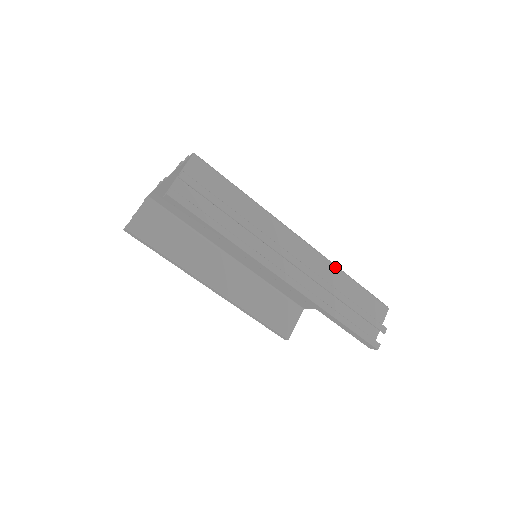
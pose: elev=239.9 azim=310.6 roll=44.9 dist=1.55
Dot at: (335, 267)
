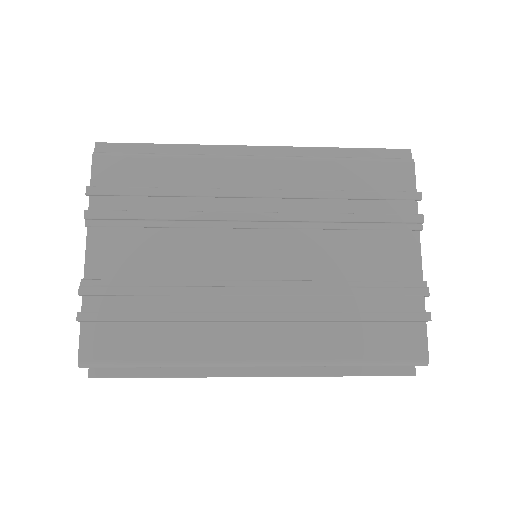
Dot at: (321, 366)
